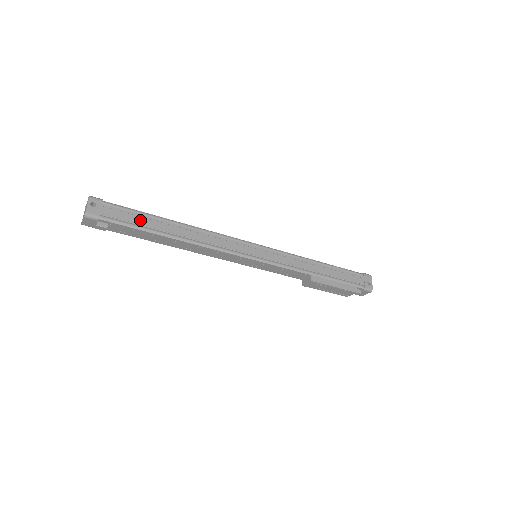
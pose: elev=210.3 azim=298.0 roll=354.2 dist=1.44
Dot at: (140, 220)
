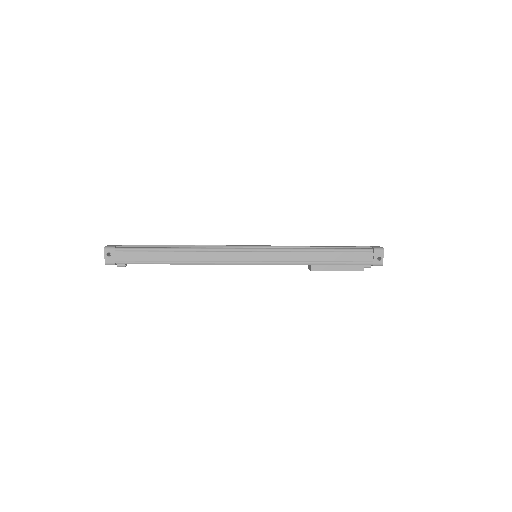
Dot at: (146, 257)
